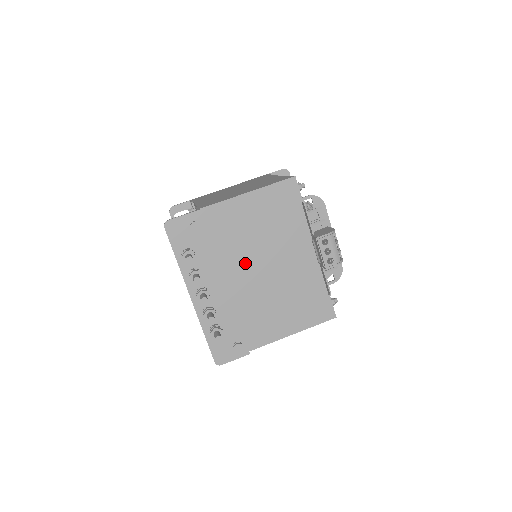
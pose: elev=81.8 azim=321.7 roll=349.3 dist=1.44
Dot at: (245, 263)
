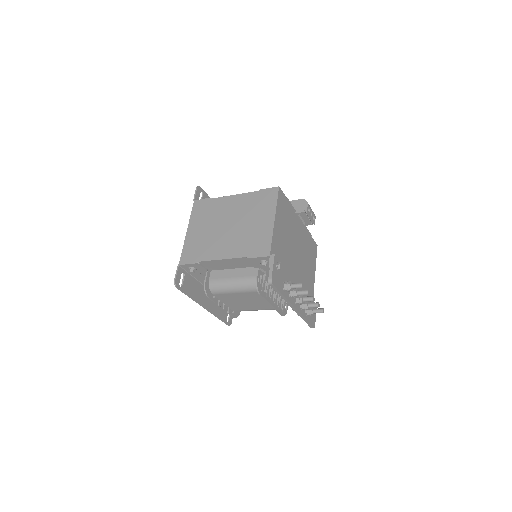
Dot at: (292, 261)
